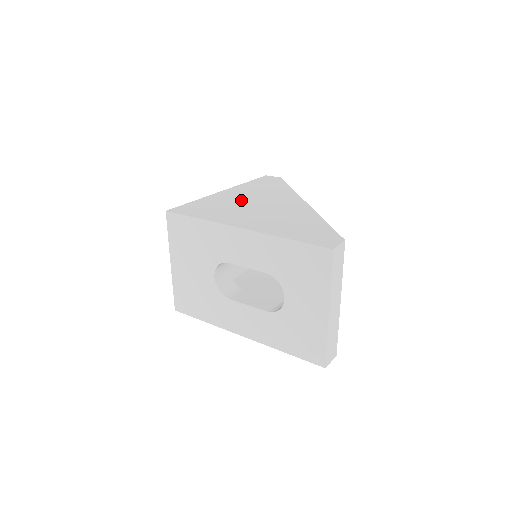
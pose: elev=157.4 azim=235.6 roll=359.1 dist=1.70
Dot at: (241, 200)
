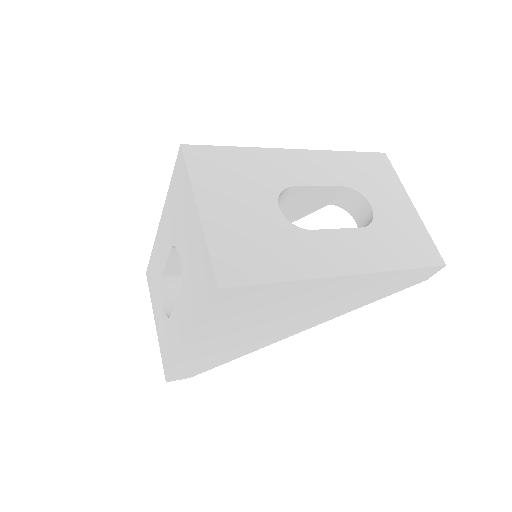
Dot at: occluded
